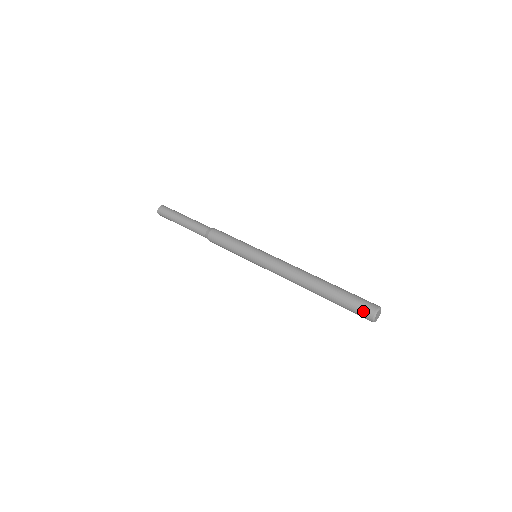
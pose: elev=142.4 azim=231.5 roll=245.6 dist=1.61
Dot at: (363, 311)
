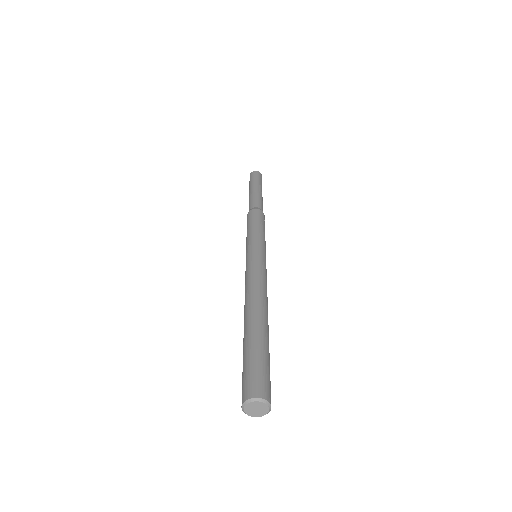
Dot at: (244, 385)
